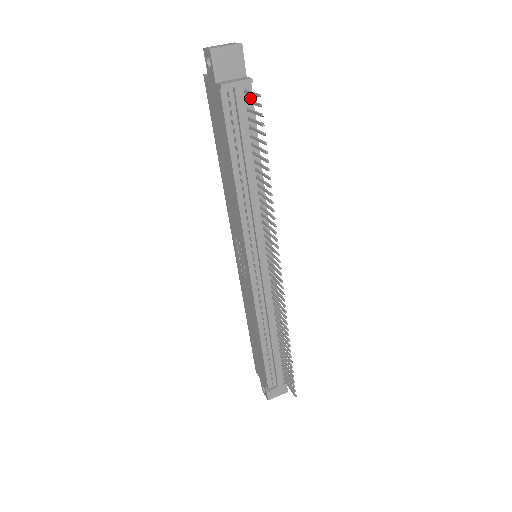
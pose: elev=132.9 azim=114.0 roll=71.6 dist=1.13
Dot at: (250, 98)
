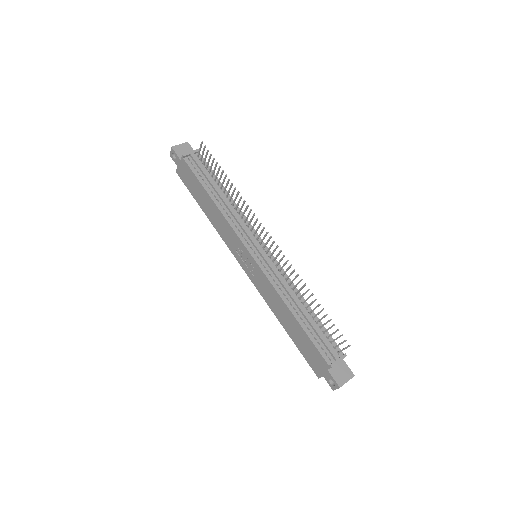
Dot at: (202, 159)
